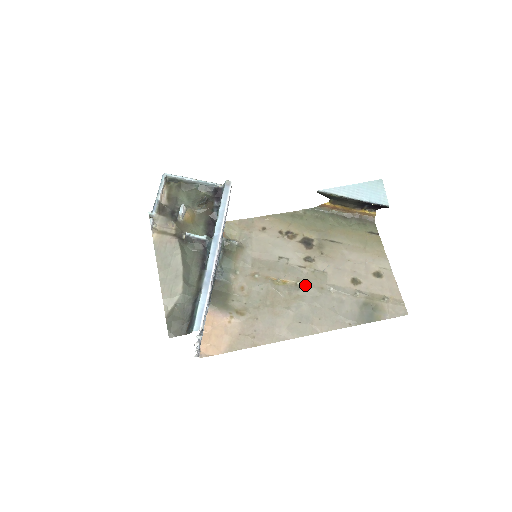
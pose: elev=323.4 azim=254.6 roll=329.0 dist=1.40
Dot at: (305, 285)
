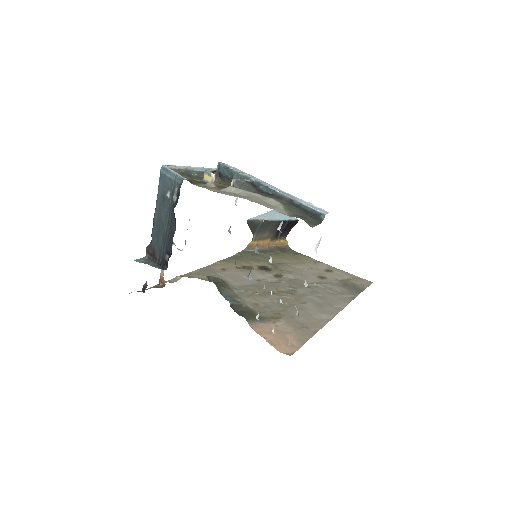
Dot at: (296, 288)
